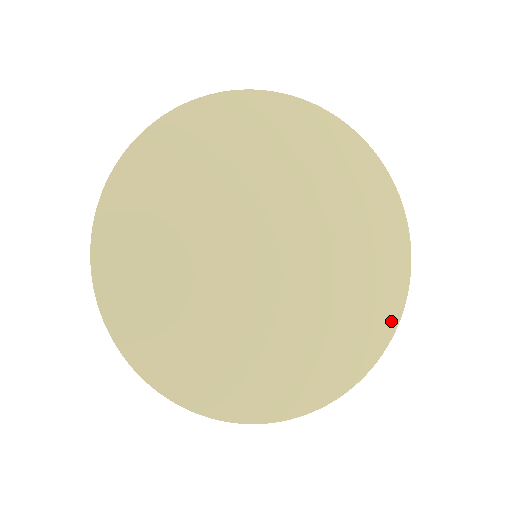
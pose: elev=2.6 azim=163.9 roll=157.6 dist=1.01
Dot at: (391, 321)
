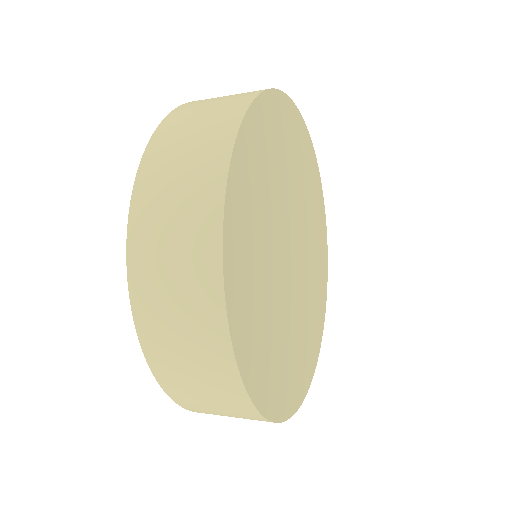
Dot at: (316, 356)
